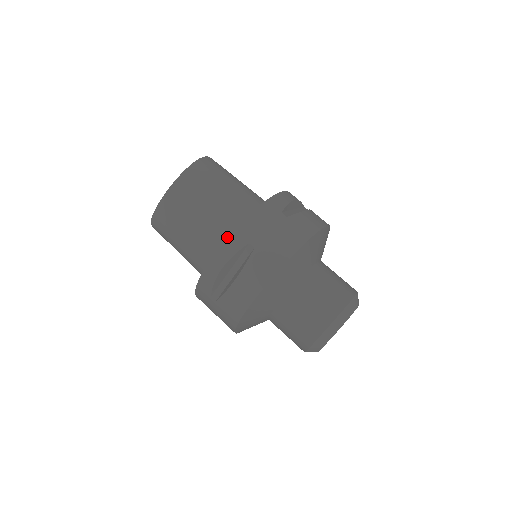
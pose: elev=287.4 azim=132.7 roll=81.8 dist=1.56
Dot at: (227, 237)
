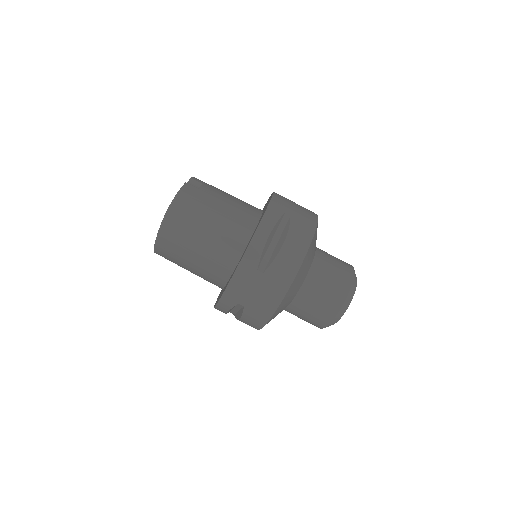
Dot at: (219, 300)
